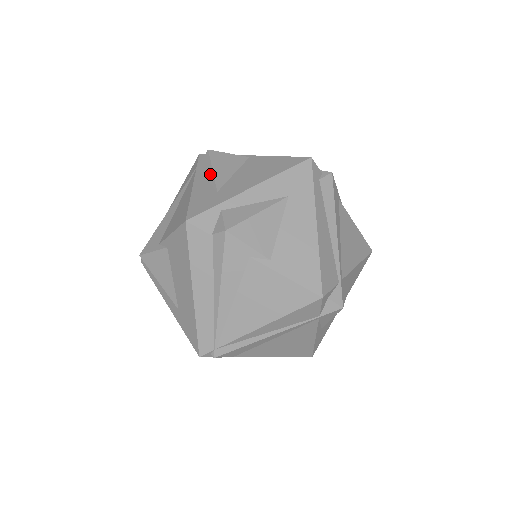
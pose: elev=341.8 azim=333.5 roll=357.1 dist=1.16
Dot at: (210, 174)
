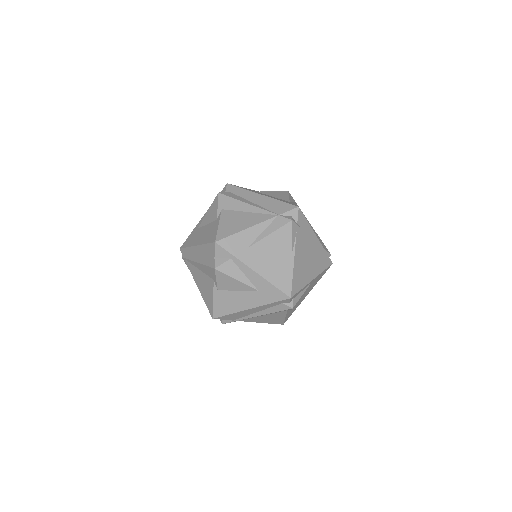
Dot at: (266, 234)
